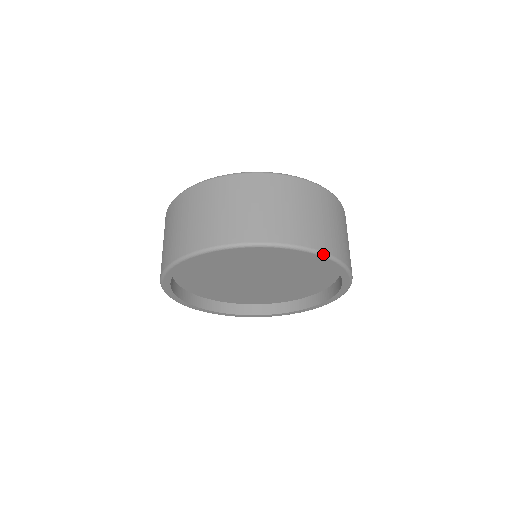
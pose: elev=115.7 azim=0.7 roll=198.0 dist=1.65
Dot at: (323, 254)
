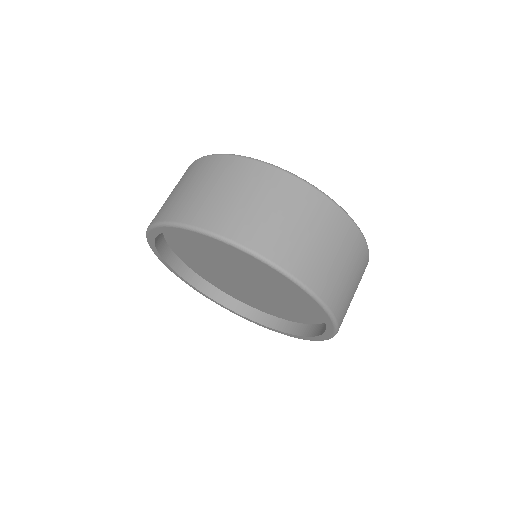
Dot at: occluded
